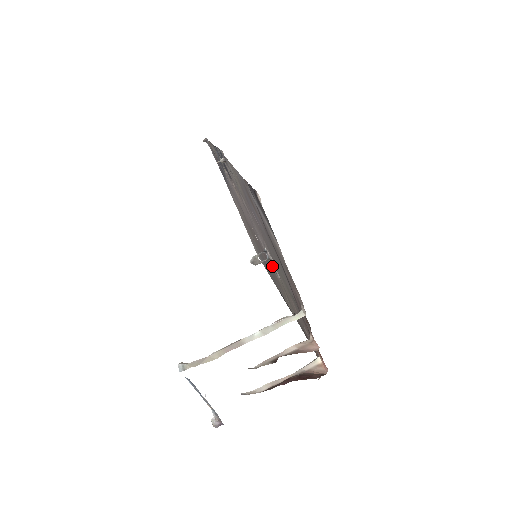
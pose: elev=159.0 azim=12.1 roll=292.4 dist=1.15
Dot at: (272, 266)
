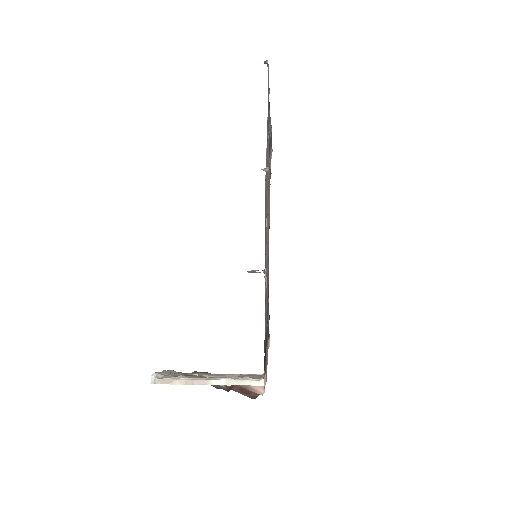
Dot at: occluded
